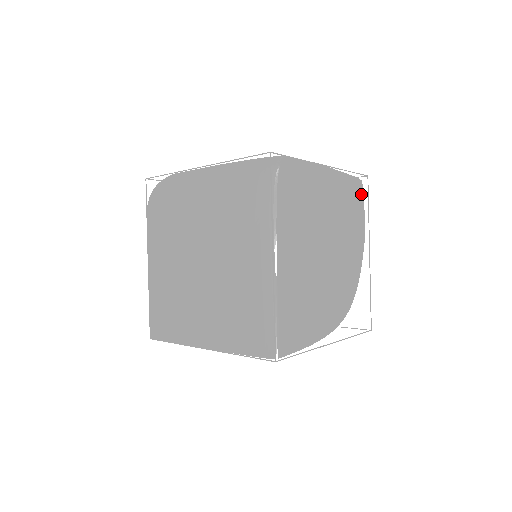
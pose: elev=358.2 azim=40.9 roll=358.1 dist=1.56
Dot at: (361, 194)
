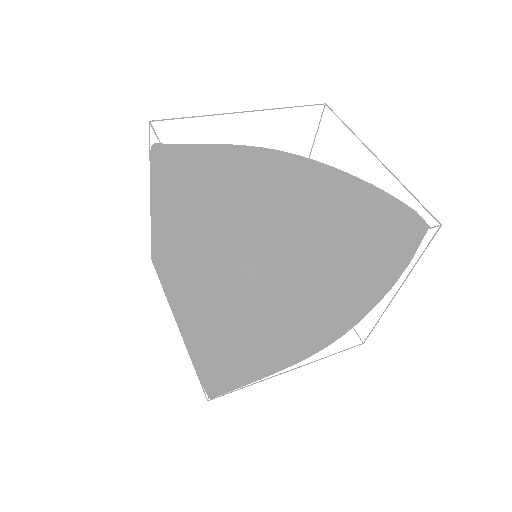
Dot at: (417, 243)
